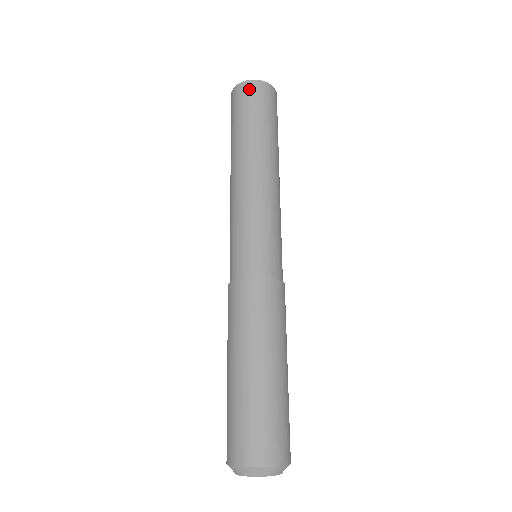
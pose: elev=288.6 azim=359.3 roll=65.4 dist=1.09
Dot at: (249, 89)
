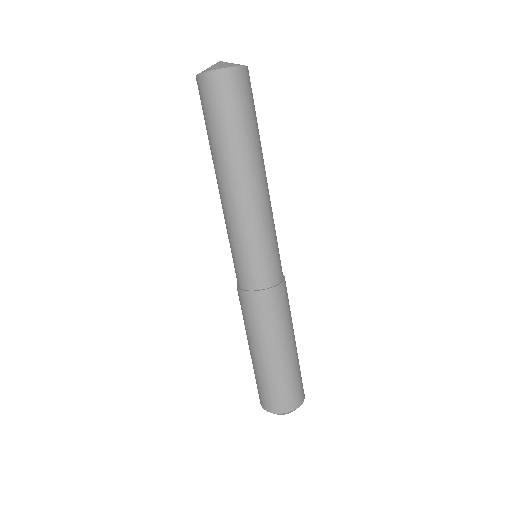
Dot at: (236, 80)
